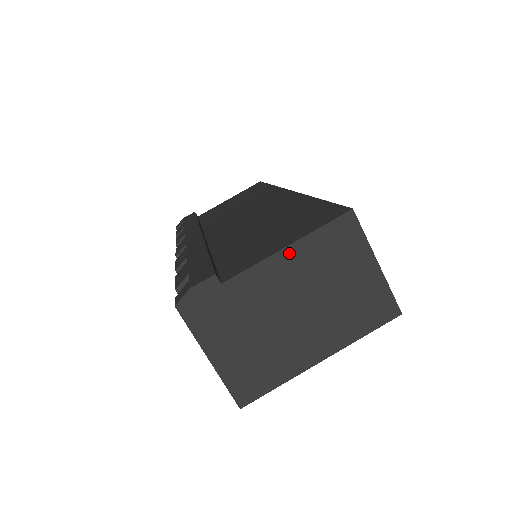
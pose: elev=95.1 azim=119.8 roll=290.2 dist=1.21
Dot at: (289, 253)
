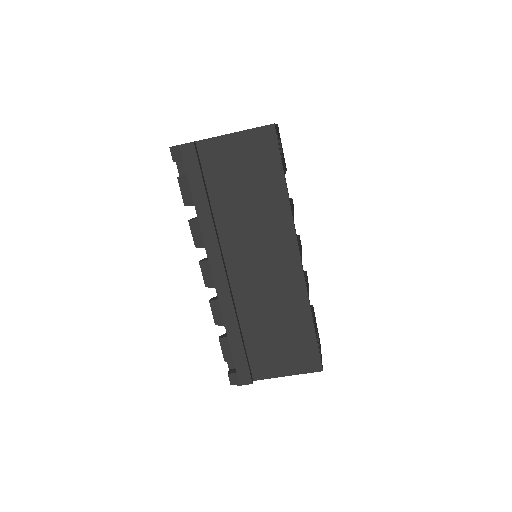
Dot at: (287, 374)
